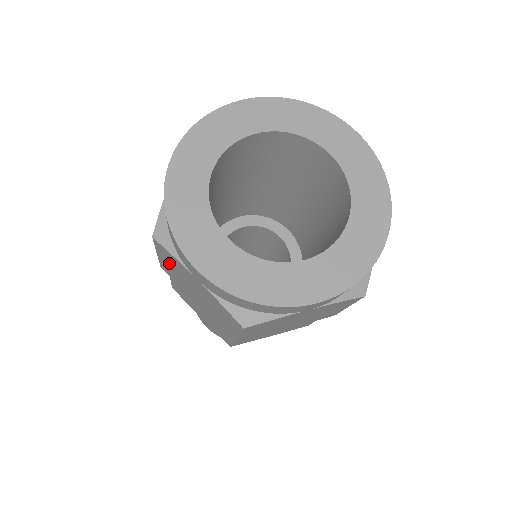
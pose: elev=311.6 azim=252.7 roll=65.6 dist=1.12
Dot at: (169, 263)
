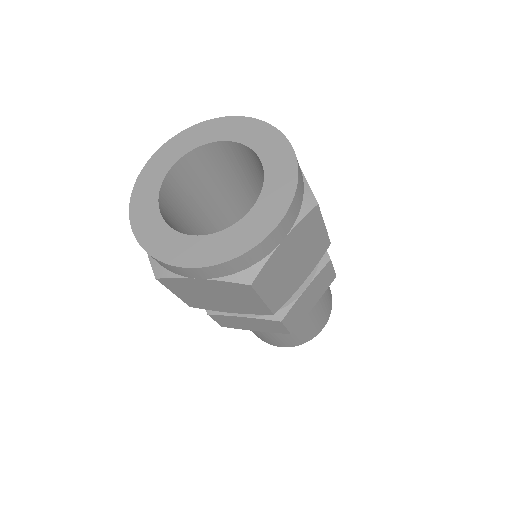
Dot at: (184, 292)
